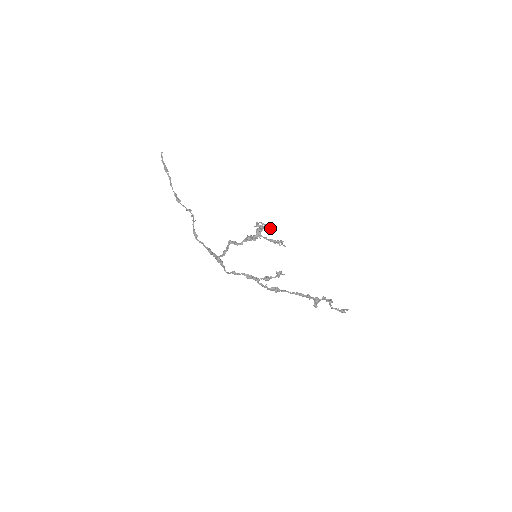
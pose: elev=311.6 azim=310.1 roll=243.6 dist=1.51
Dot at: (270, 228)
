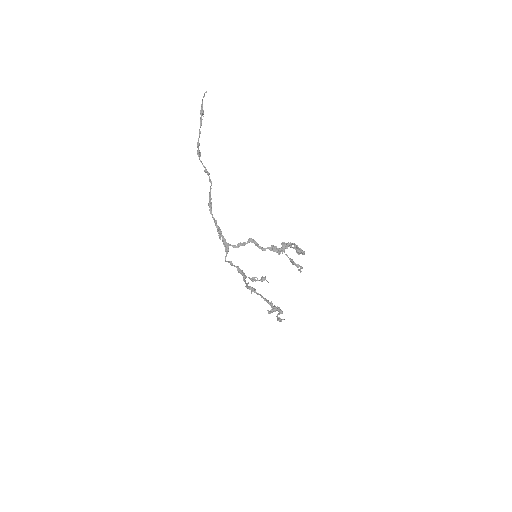
Dot at: (302, 254)
